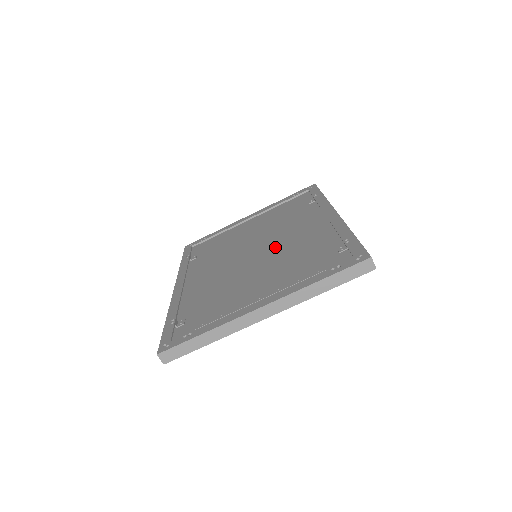
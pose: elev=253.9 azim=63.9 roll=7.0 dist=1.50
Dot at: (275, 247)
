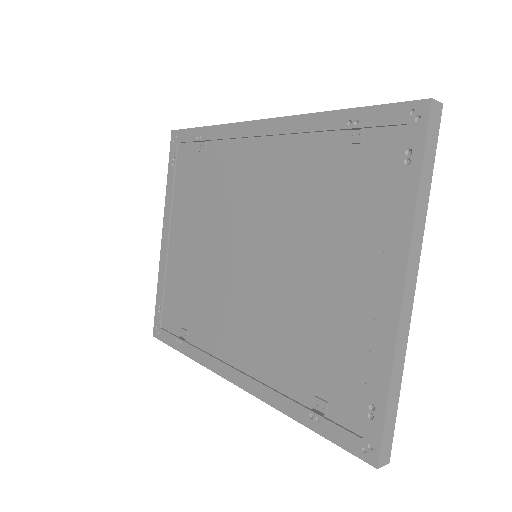
Dot at: (262, 225)
